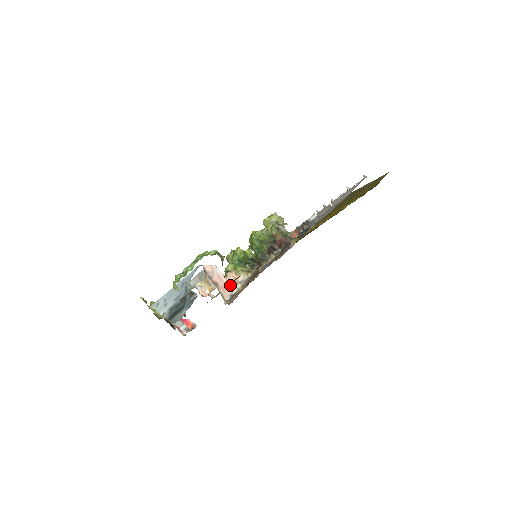
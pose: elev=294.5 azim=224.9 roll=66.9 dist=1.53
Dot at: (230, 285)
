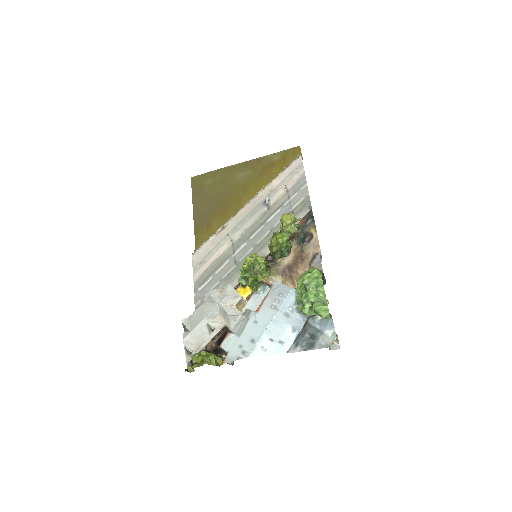
Dot at: occluded
